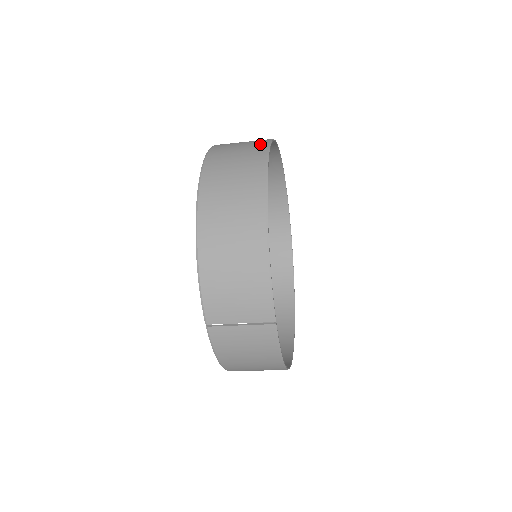
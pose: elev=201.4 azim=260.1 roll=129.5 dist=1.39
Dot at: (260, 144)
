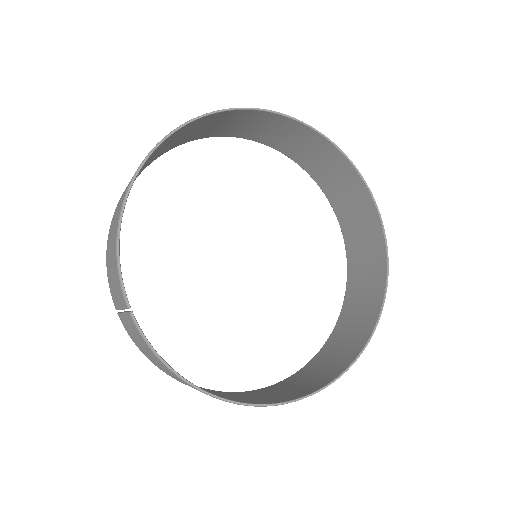
Dot at: occluded
